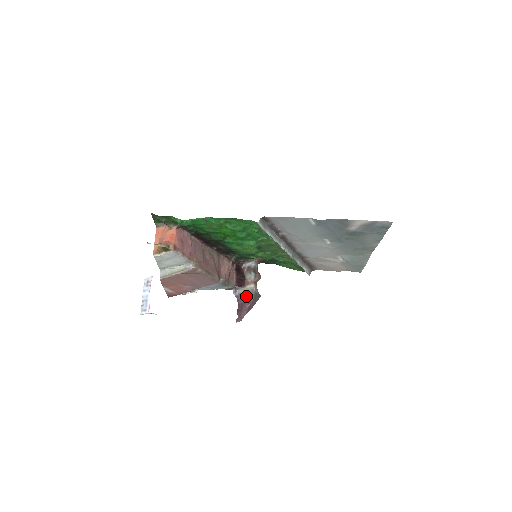
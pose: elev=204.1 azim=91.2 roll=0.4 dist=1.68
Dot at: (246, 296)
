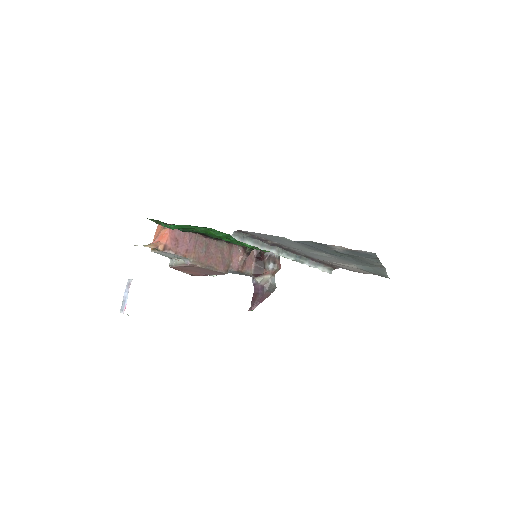
Dot at: (261, 286)
